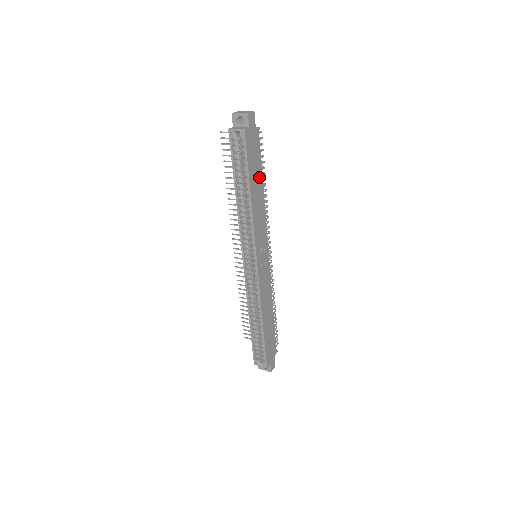
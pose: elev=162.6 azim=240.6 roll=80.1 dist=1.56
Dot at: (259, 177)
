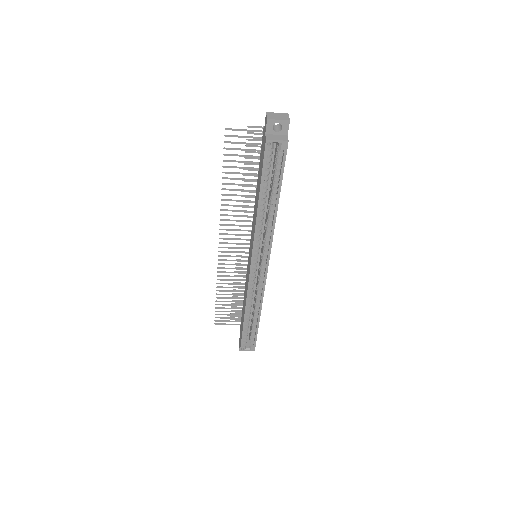
Dot at: occluded
